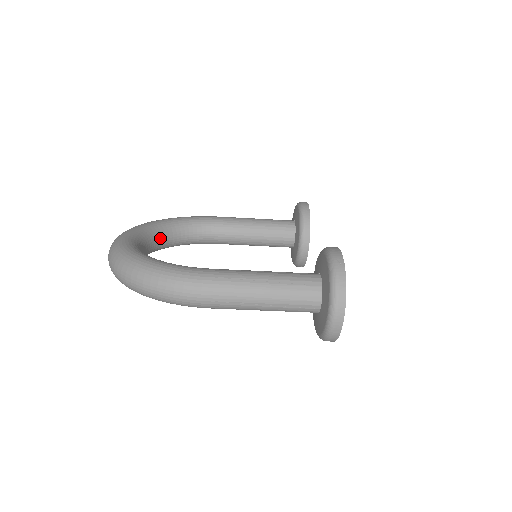
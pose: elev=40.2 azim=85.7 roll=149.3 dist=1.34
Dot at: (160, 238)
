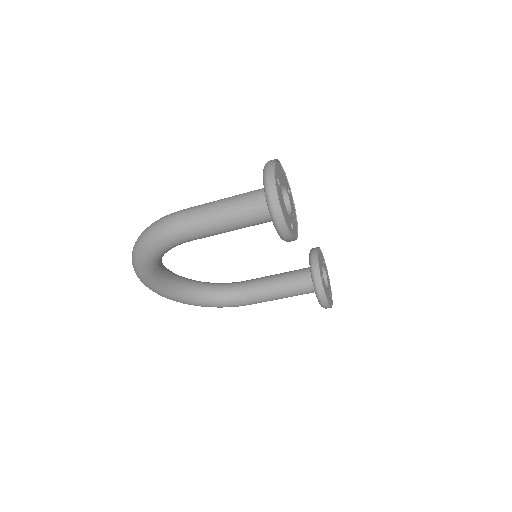
Dot at: (190, 284)
